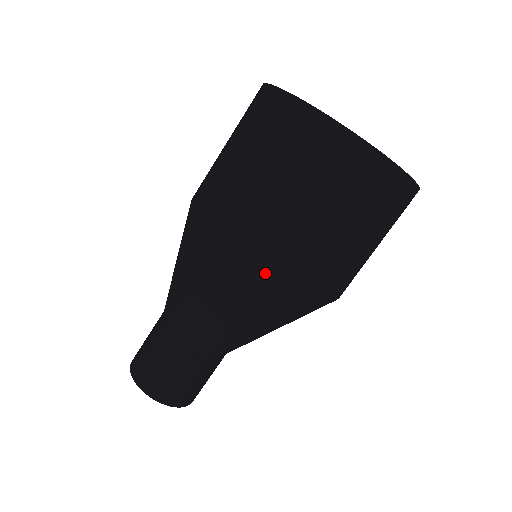
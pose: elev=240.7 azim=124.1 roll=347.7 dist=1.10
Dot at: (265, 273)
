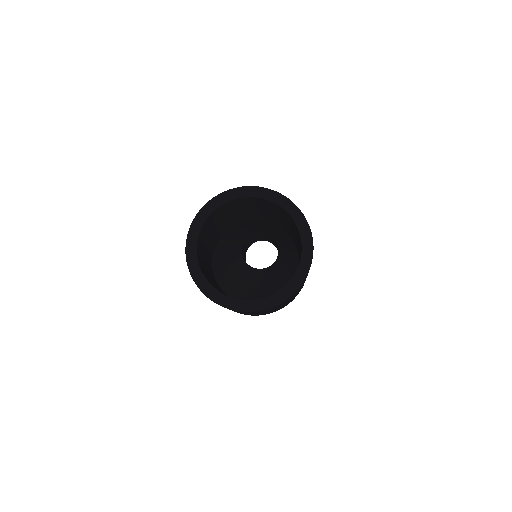
Dot at: occluded
